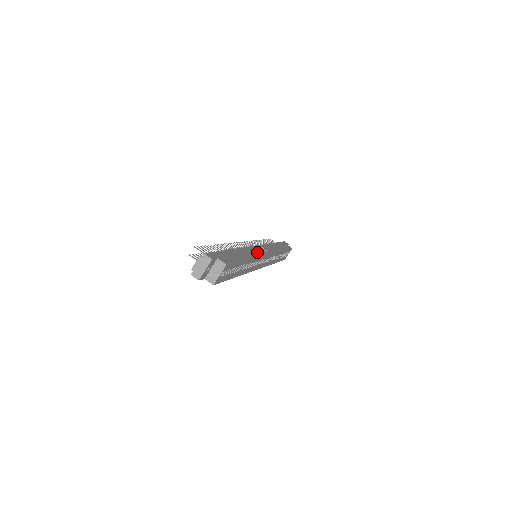
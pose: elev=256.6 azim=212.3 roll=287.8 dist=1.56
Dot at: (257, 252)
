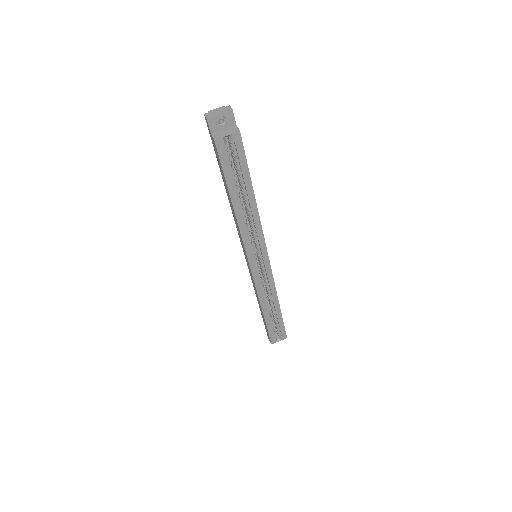
Dot at: occluded
